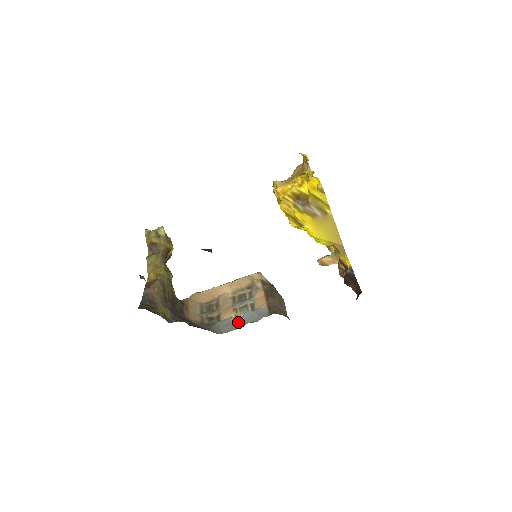
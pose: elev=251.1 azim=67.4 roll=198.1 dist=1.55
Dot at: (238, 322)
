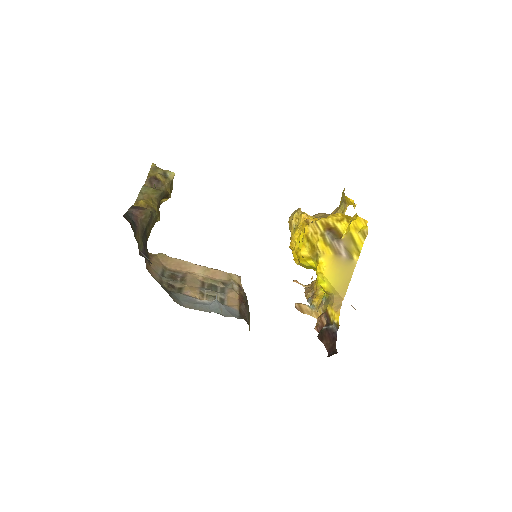
Dot at: (203, 305)
